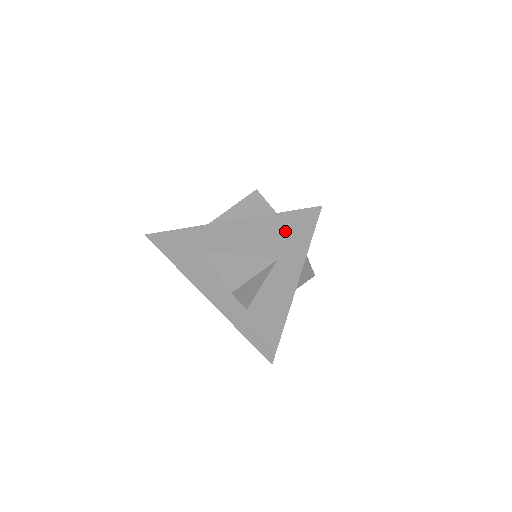
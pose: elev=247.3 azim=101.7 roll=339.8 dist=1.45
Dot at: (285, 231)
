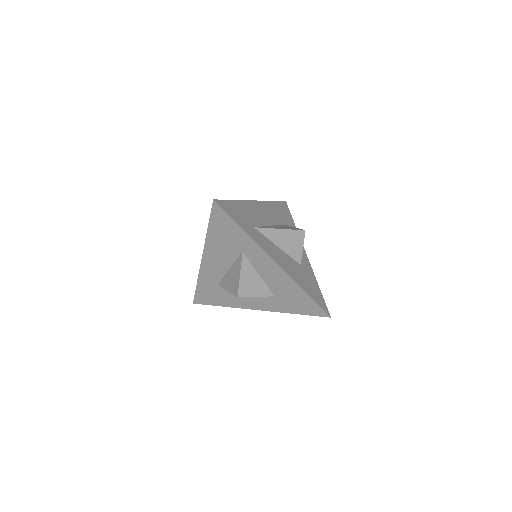
Dot at: (223, 232)
